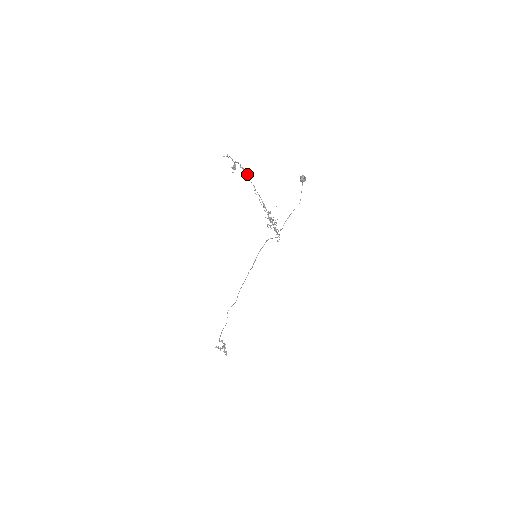
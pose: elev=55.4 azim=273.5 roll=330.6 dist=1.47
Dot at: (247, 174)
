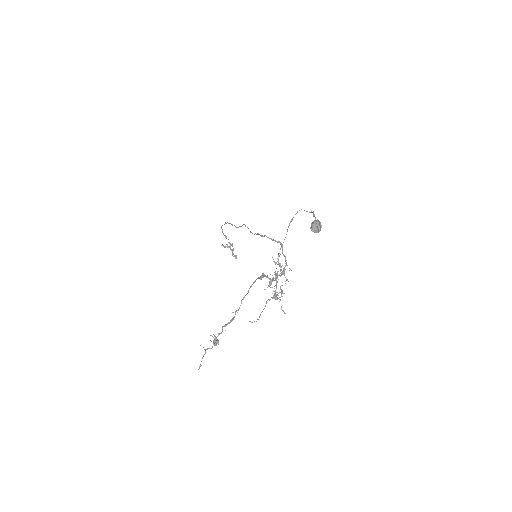
Dot at: (234, 316)
